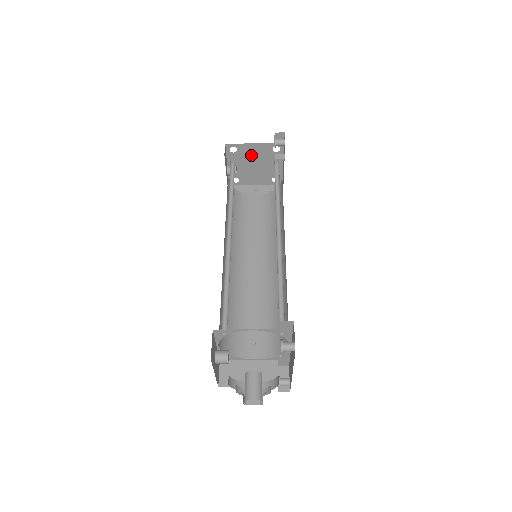
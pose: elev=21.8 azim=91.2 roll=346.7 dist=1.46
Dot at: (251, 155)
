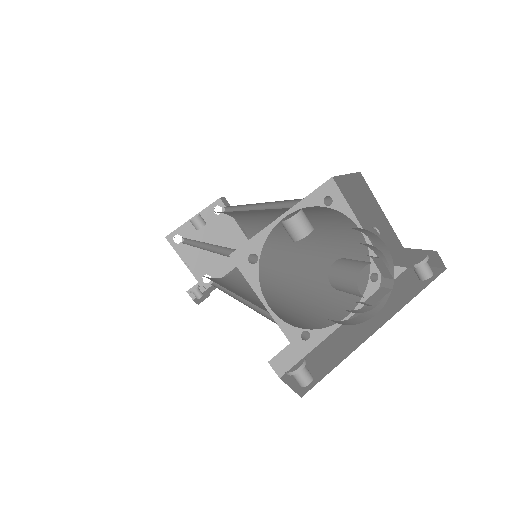
Dot at: (222, 232)
